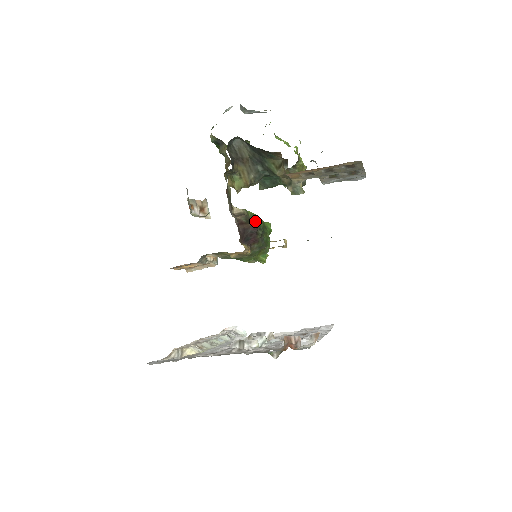
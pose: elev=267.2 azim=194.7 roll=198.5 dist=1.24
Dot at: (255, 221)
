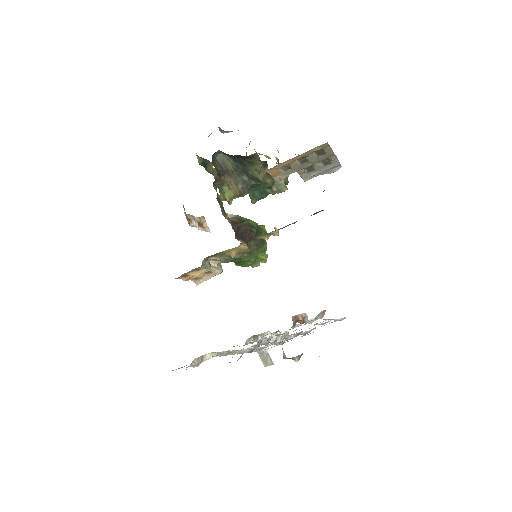
Dot at: occluded
